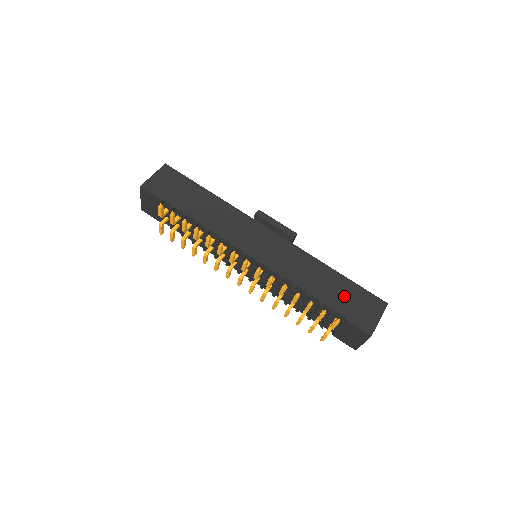
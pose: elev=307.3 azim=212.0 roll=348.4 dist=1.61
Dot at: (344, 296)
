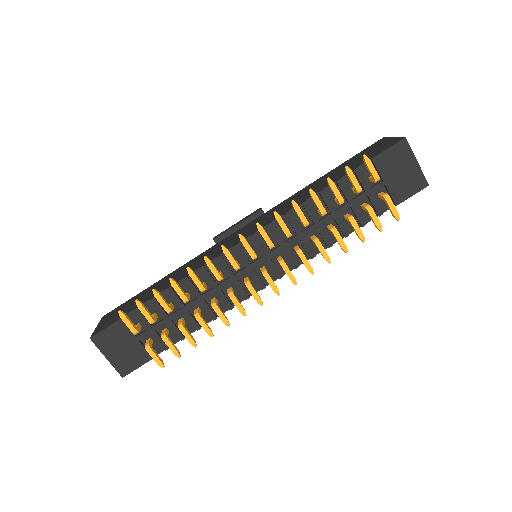
Dot at: (348, 166)
